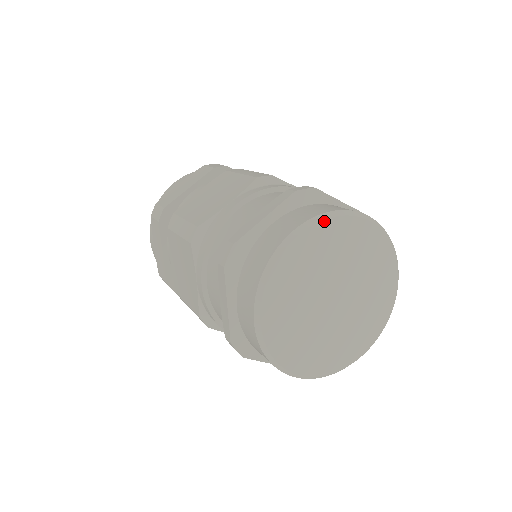
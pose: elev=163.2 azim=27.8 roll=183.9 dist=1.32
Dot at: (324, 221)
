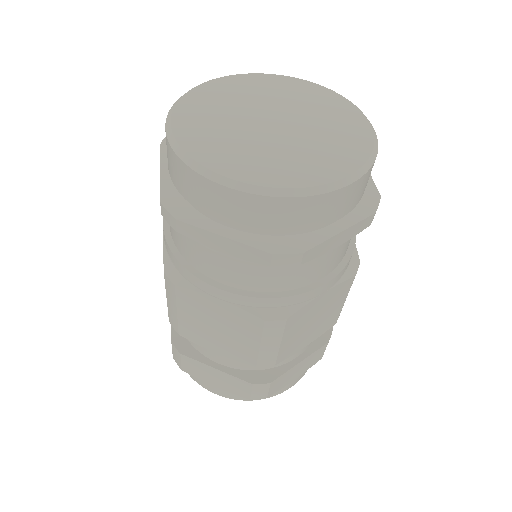
Dot at: (333, 92)
